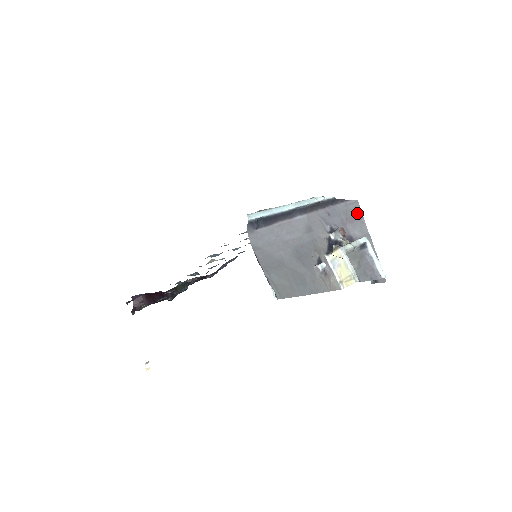
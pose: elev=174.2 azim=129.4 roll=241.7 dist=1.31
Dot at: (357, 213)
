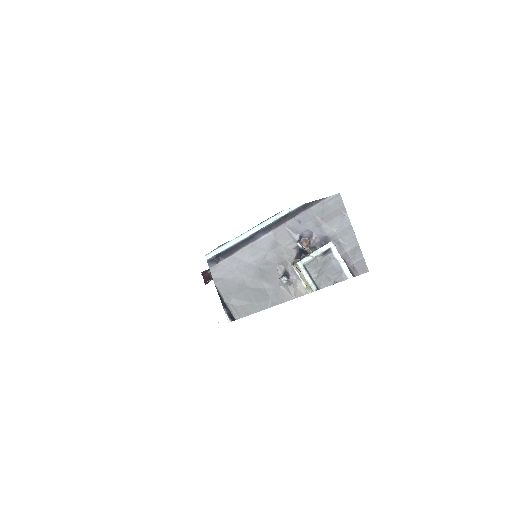
Dot at: (337, 208)
